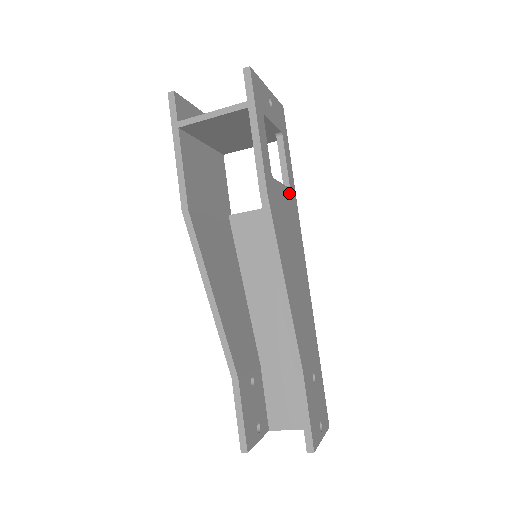
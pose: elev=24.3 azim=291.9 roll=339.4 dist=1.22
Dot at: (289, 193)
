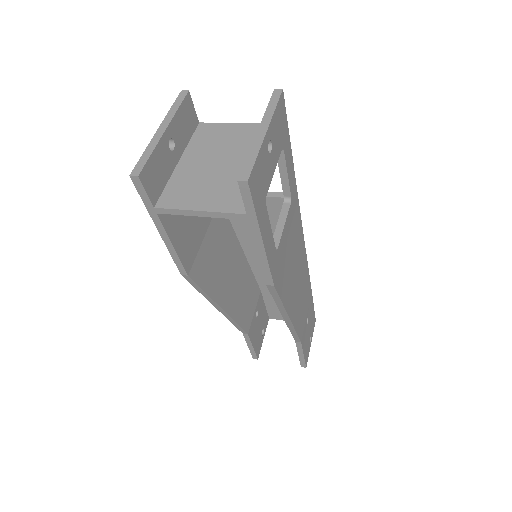
Dot at: (291, 209)
